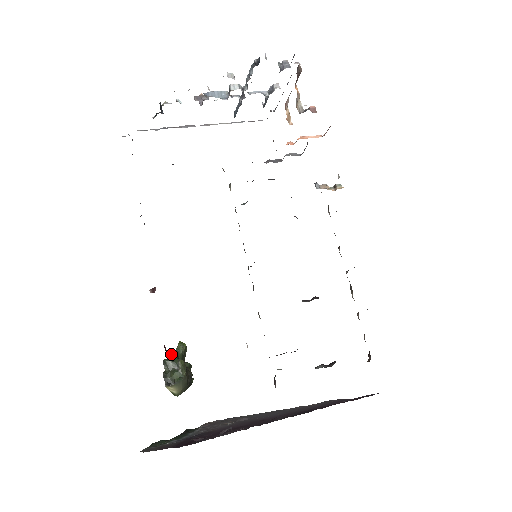
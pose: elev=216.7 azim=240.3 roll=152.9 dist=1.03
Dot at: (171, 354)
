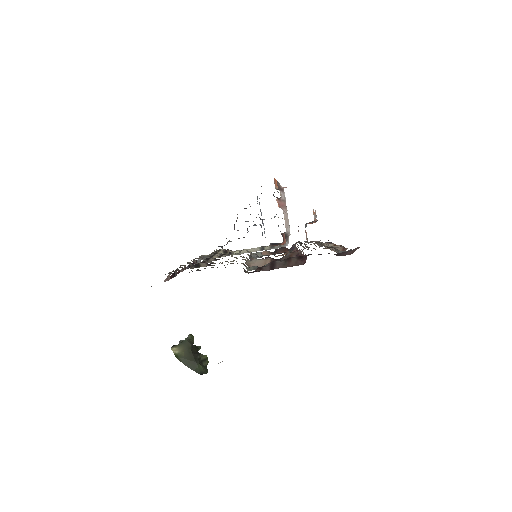
Dot at: occluded
